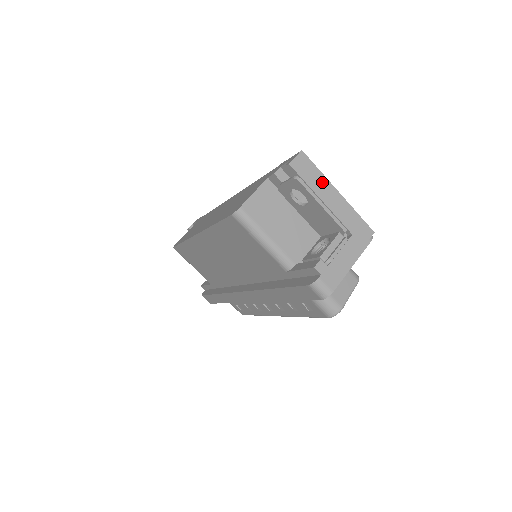
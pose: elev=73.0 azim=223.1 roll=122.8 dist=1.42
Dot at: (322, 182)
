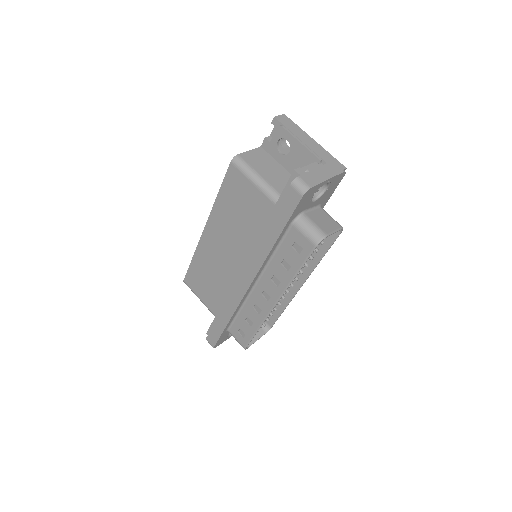
Dot at: (300, 132)
